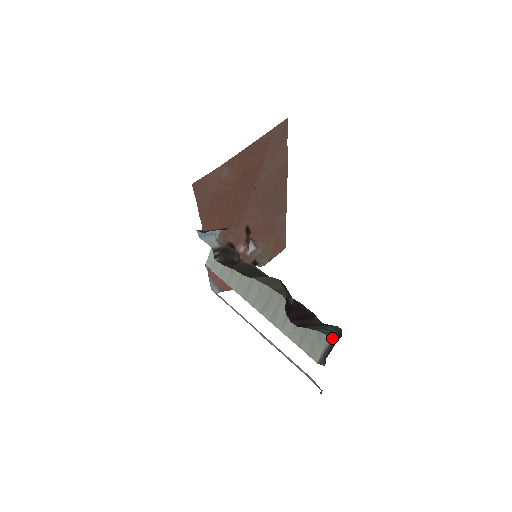
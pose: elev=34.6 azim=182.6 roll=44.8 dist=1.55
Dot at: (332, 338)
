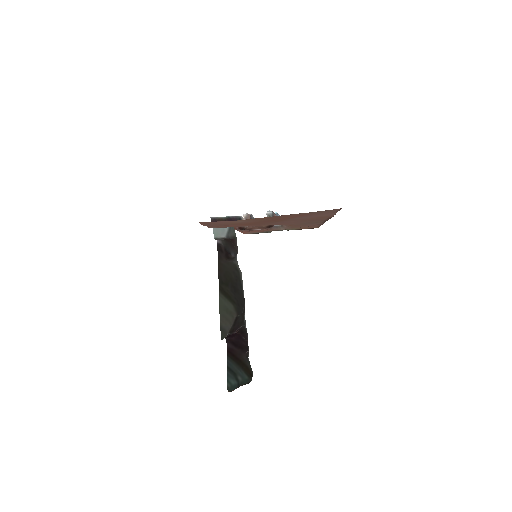
Dot at: (231, 390)
